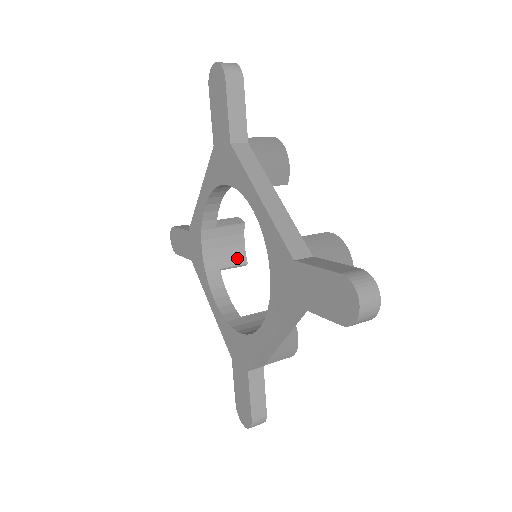
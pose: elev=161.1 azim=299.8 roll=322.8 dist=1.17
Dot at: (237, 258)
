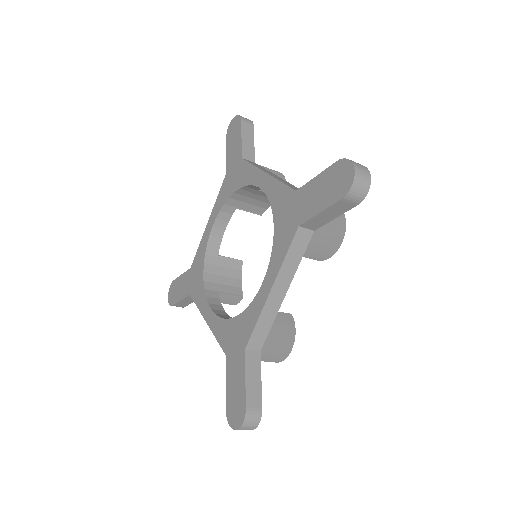
Dot at: (234, 289)
